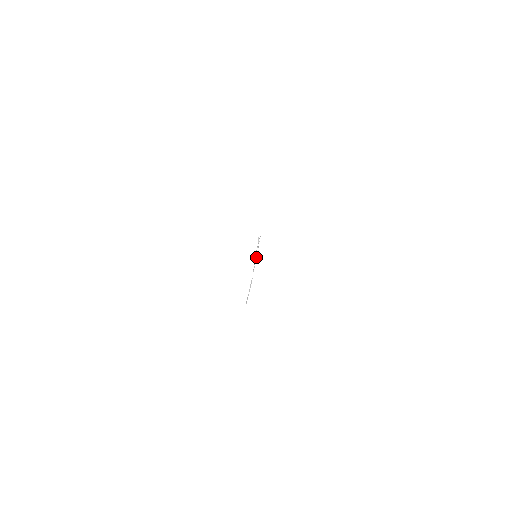
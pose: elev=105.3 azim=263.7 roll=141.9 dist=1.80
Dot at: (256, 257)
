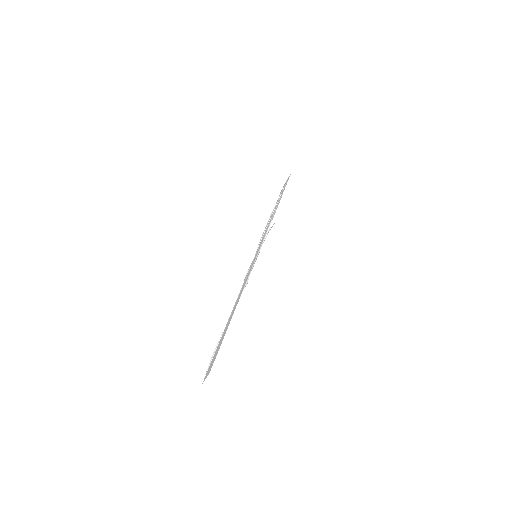
Dot at: (261, 239)
